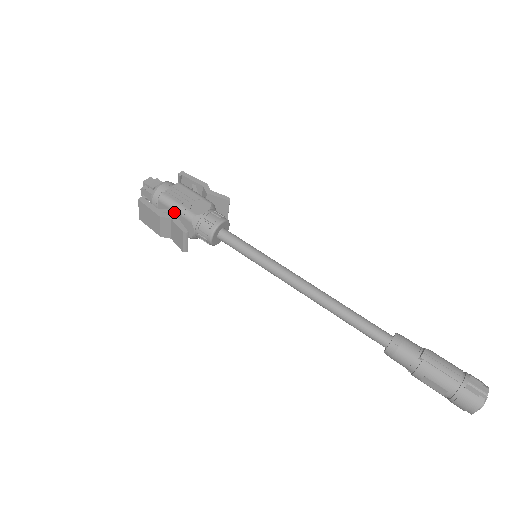
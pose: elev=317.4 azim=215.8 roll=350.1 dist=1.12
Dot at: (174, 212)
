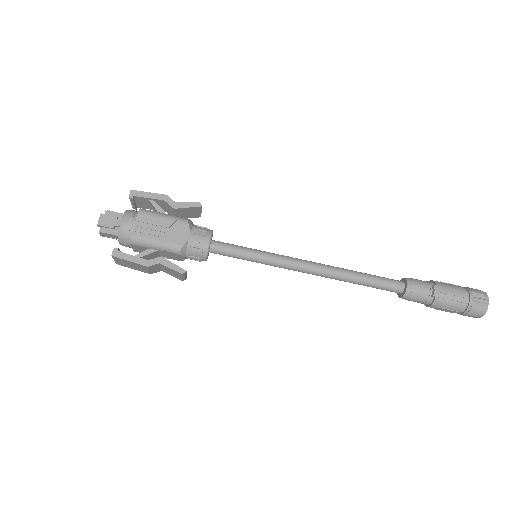
Dot at: (155, 250)
